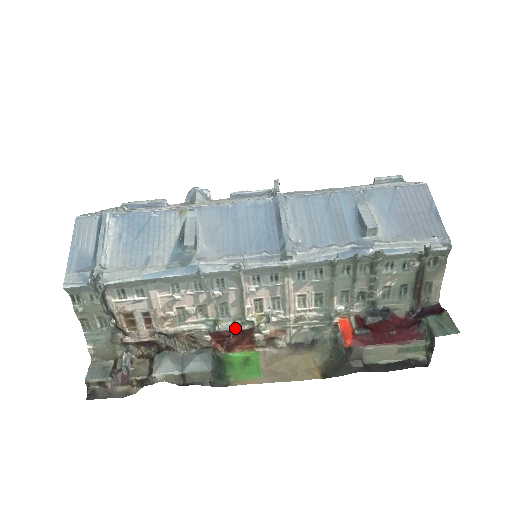
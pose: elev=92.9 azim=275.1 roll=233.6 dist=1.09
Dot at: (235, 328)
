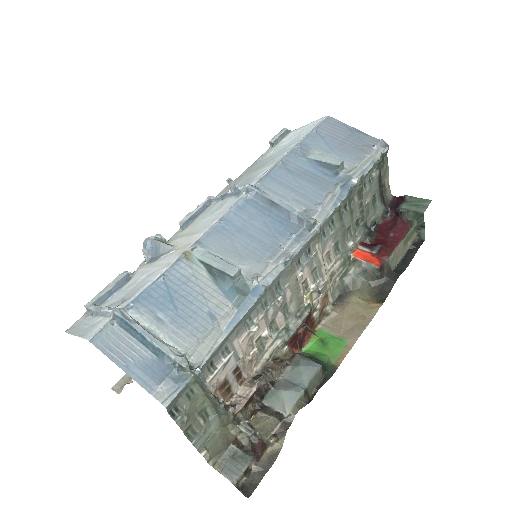
Dot at: (301, 321)
